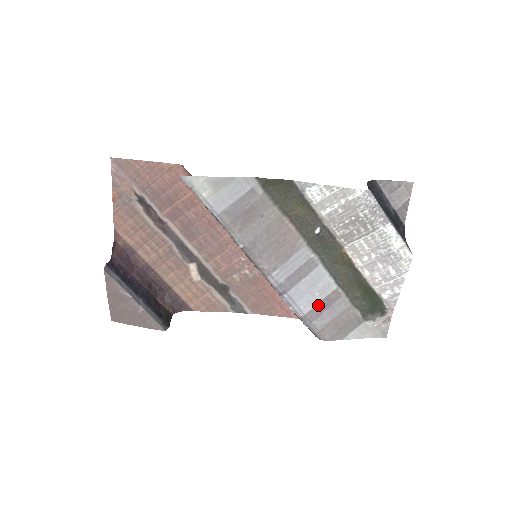
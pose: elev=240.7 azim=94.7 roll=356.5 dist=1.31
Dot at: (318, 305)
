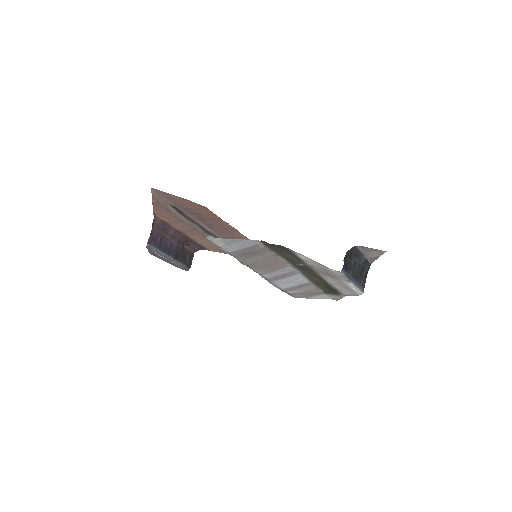
Dot at: (293, 287)
